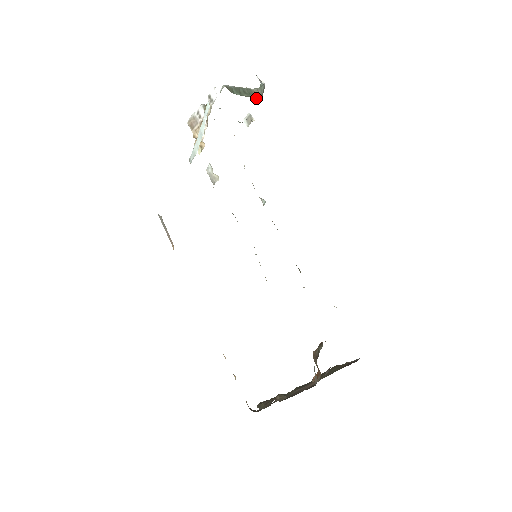
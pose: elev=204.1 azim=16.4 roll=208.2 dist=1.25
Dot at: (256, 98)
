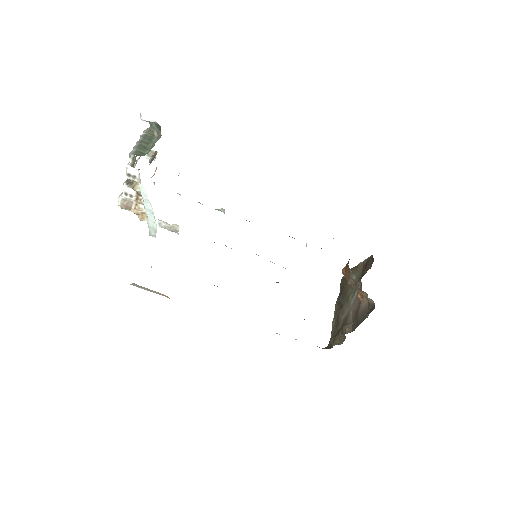
Dot at: (158, 139)
